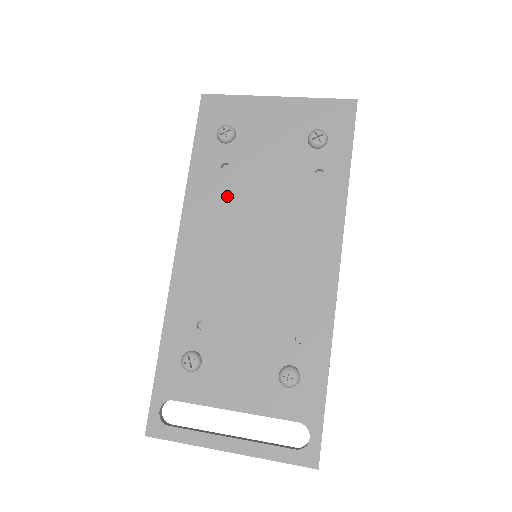
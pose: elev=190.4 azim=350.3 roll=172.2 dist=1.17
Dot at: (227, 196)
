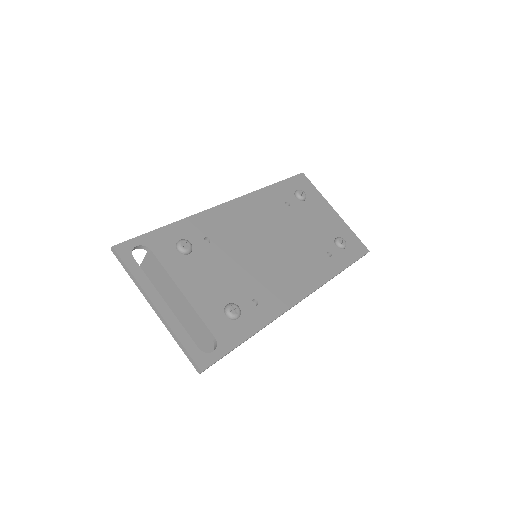
Dot at: (277, 213)
